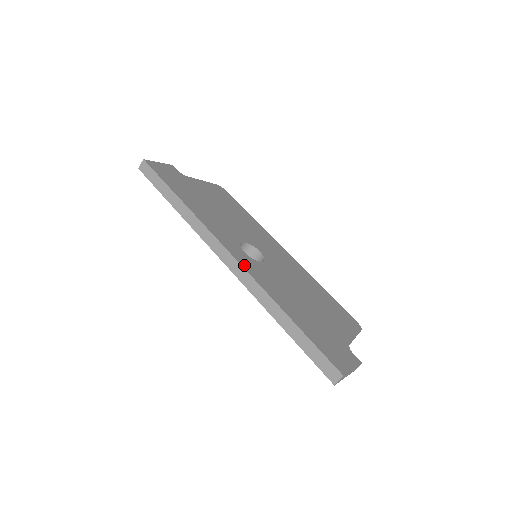
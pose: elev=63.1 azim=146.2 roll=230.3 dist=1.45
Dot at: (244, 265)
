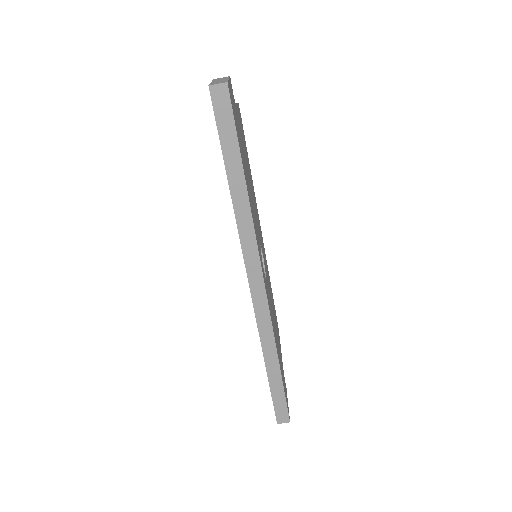
Dot at: occluded
